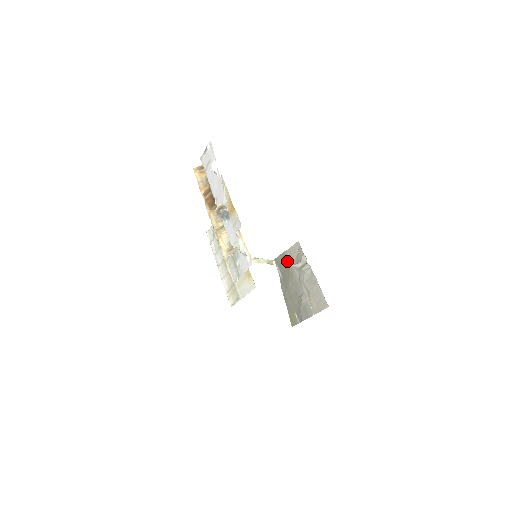
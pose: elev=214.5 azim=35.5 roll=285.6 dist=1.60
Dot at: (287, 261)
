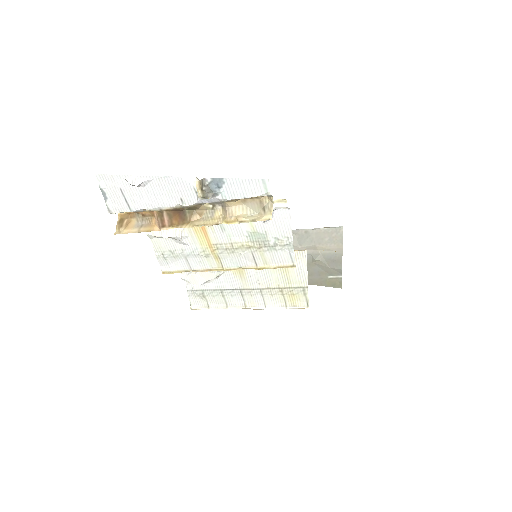
Dot at: occluded
